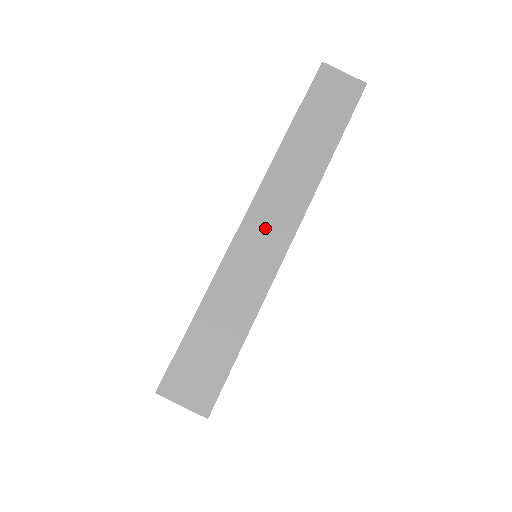
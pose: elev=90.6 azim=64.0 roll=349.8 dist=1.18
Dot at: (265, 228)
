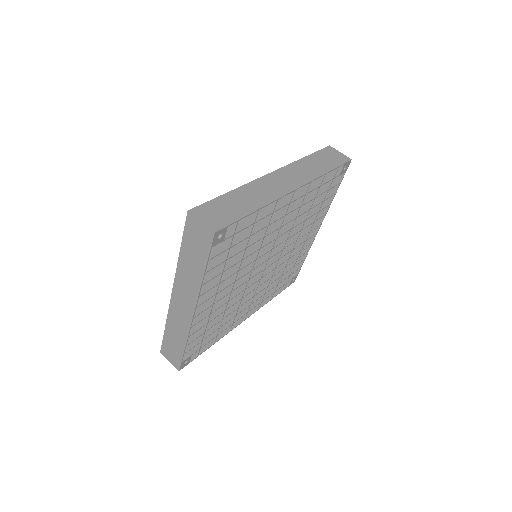
Dot at: (280, 181)
